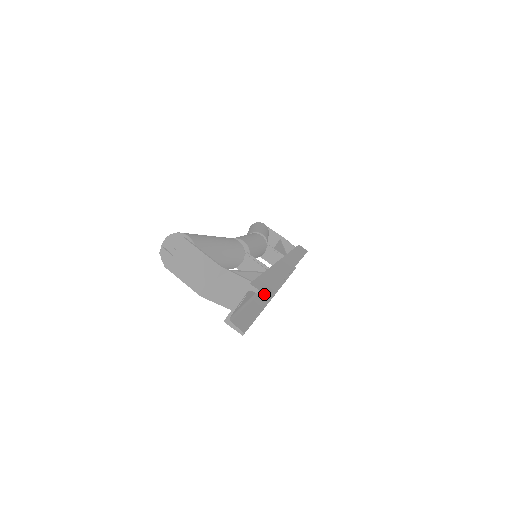
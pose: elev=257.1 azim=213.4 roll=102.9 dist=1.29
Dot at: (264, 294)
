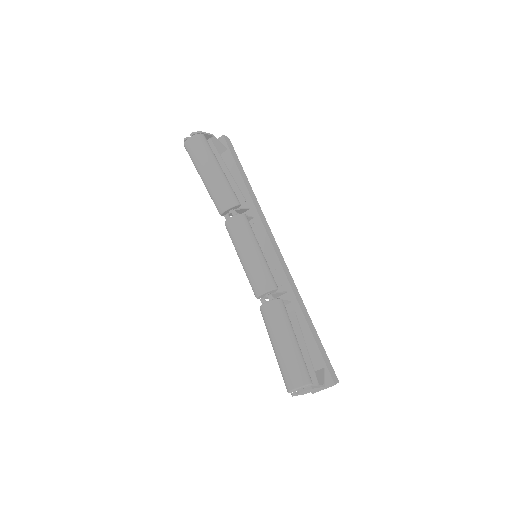
Dot at: occluded
